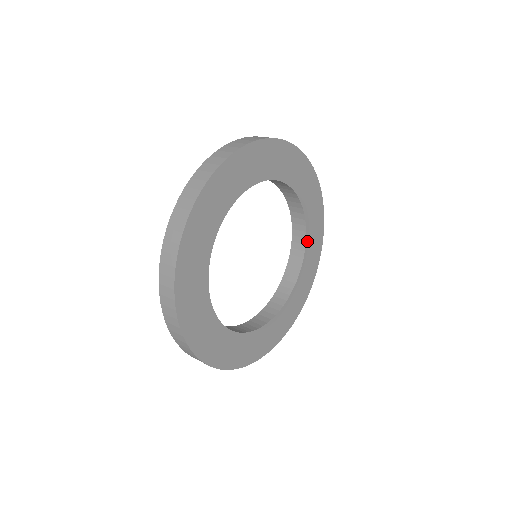
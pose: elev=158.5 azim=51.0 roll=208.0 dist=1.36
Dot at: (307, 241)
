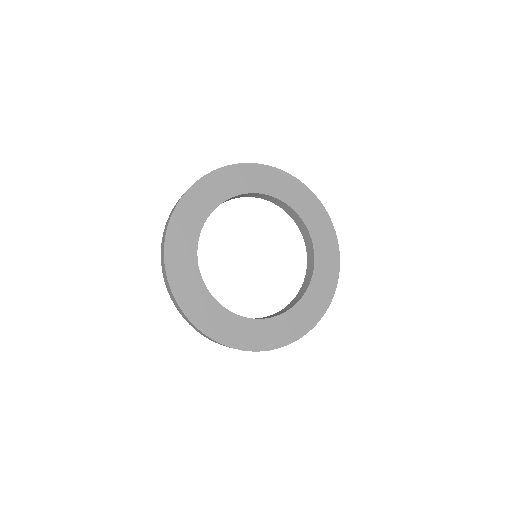
Dot at: (290, 311)
